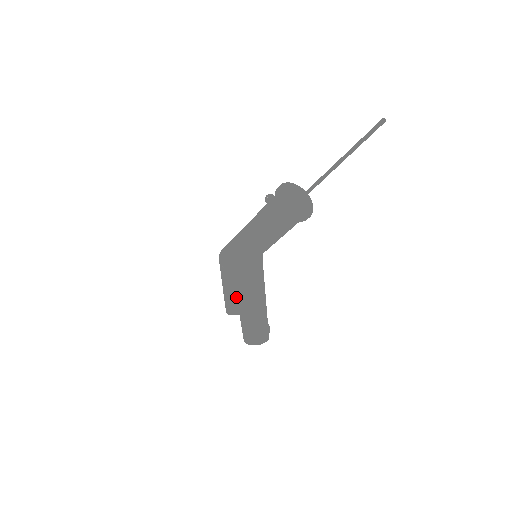
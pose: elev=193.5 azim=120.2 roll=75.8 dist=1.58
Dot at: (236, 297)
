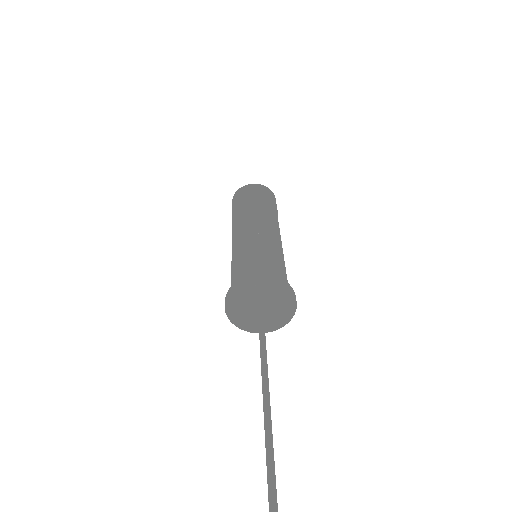
Dot at: occluded
